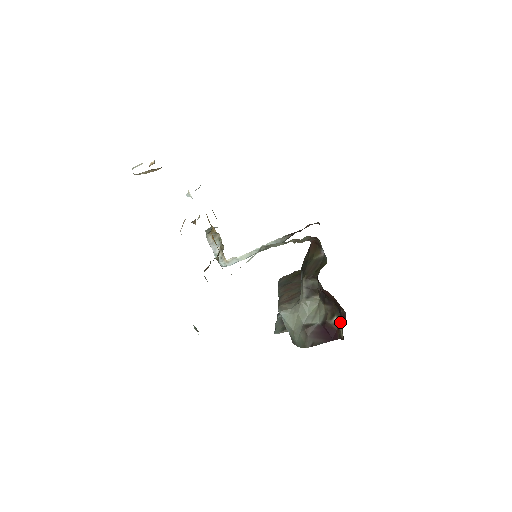
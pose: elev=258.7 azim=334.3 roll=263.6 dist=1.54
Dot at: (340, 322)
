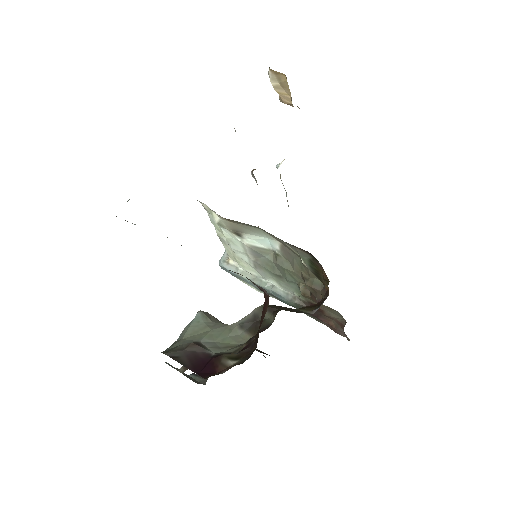
Dot at: (233, 364)
